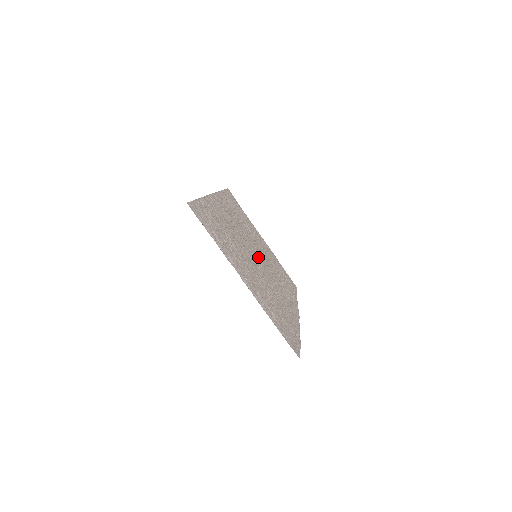
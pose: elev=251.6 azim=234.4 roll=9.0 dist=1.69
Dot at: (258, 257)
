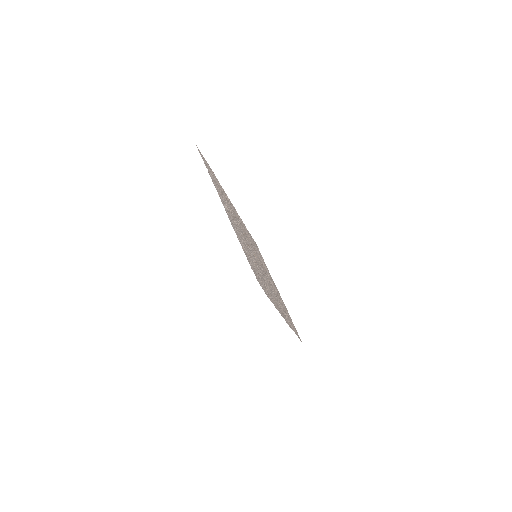
Dot at: occluded
